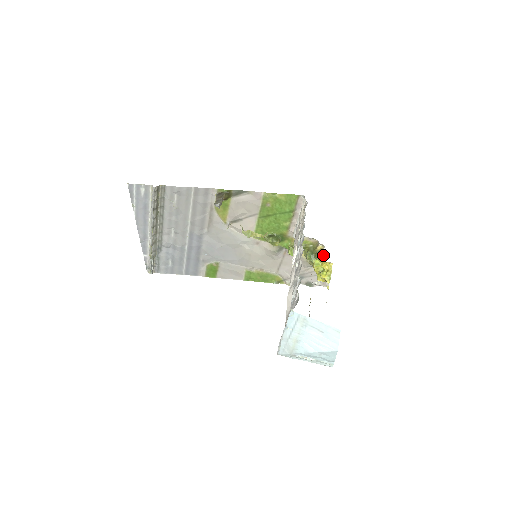
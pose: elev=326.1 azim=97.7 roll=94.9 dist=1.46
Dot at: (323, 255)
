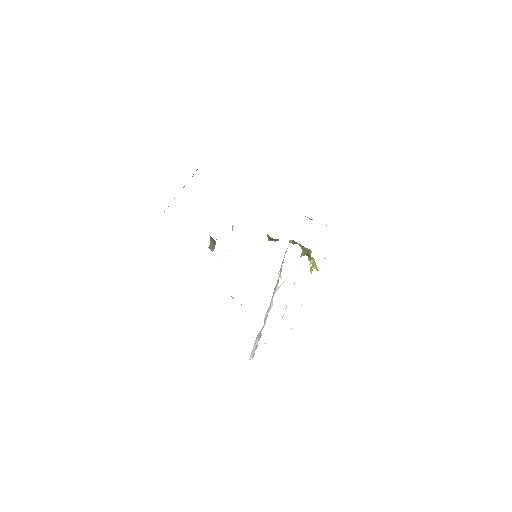
Dot at: (311, 266)
